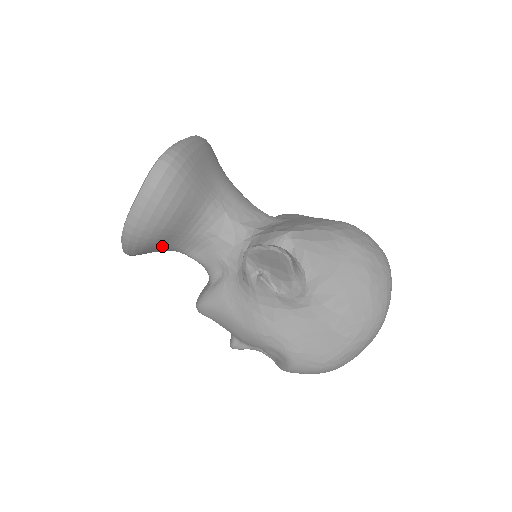
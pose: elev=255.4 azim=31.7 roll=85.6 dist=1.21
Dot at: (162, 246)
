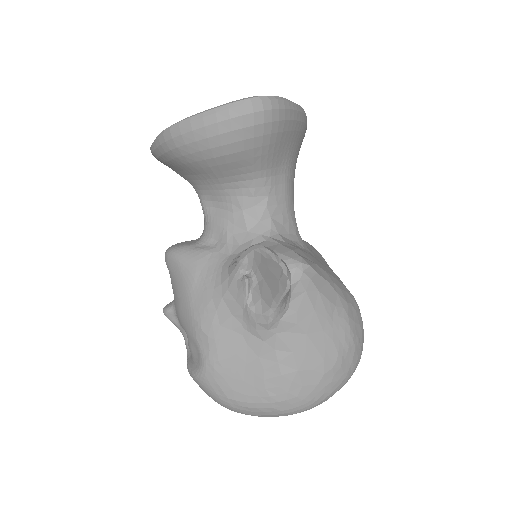
Dot at: (188, 173)
